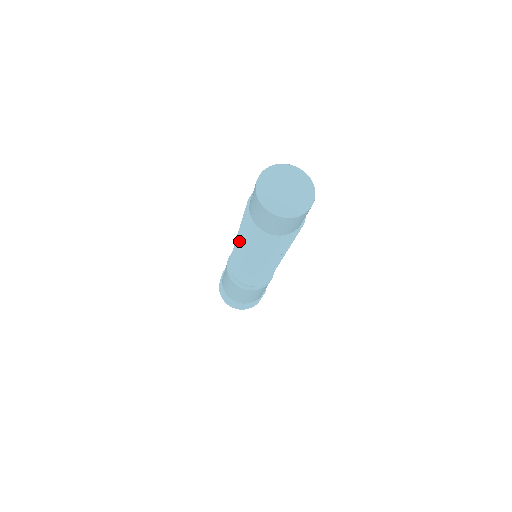
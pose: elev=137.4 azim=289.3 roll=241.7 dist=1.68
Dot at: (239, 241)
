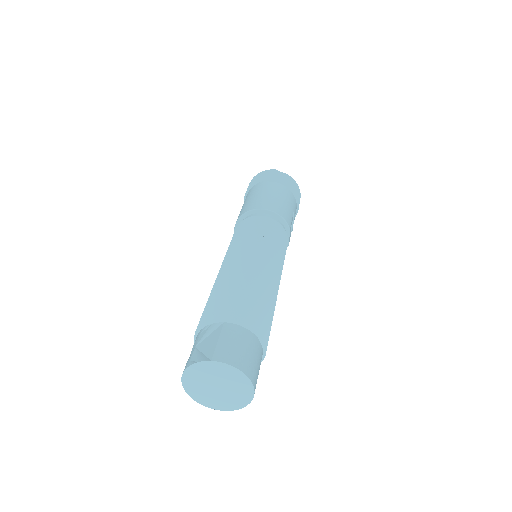
Dot at: occluded
